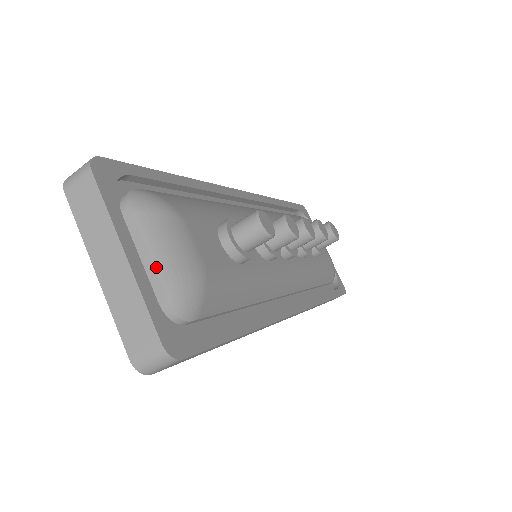
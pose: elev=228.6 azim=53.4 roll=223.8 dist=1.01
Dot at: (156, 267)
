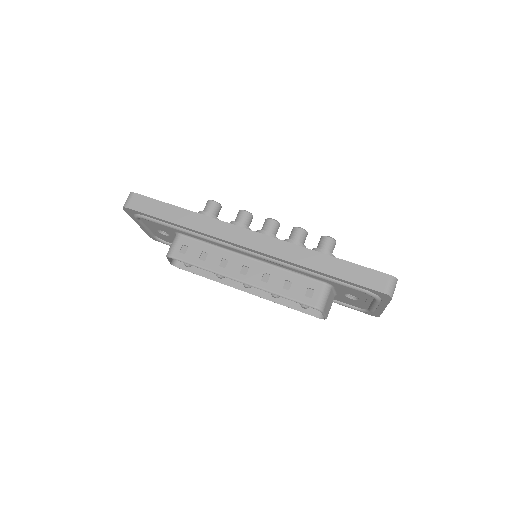
Dot at: occluded
